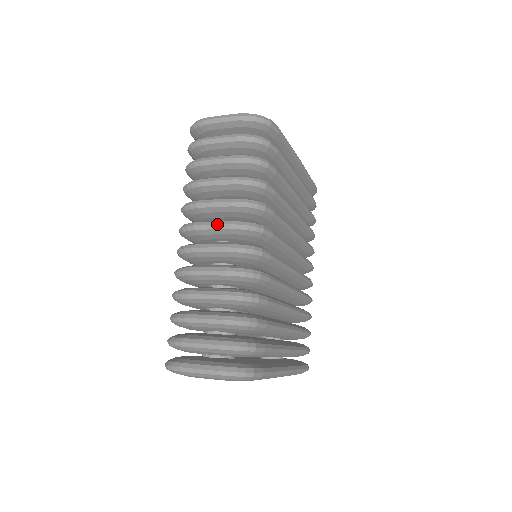
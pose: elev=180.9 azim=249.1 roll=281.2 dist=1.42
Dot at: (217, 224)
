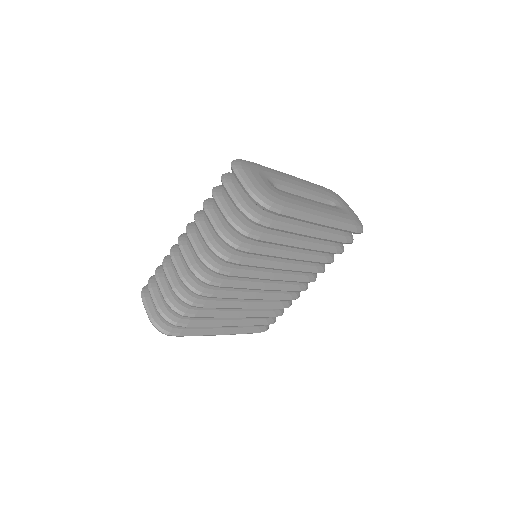
Dot at: (194, 248)
